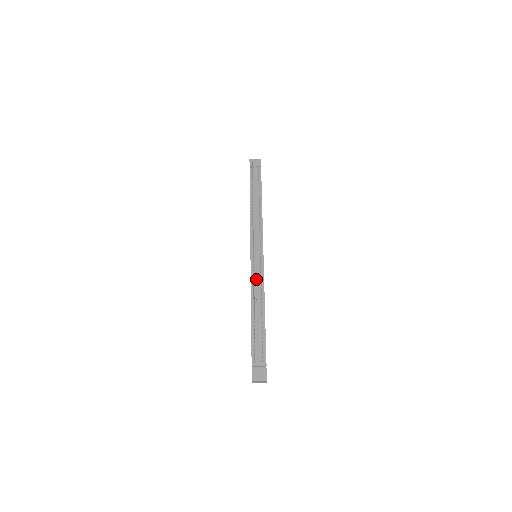
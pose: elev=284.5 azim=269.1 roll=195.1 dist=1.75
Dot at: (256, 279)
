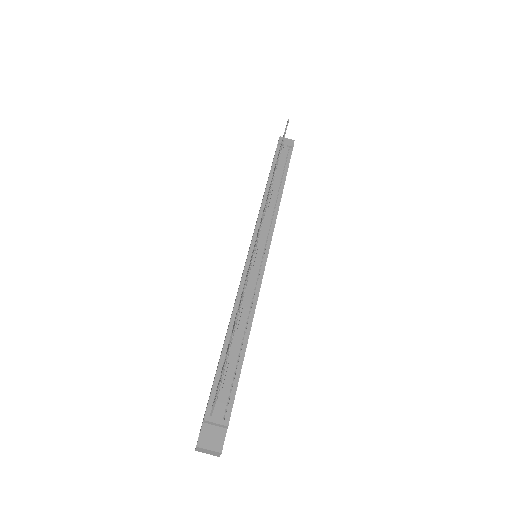
Dot at: (248, 286)
